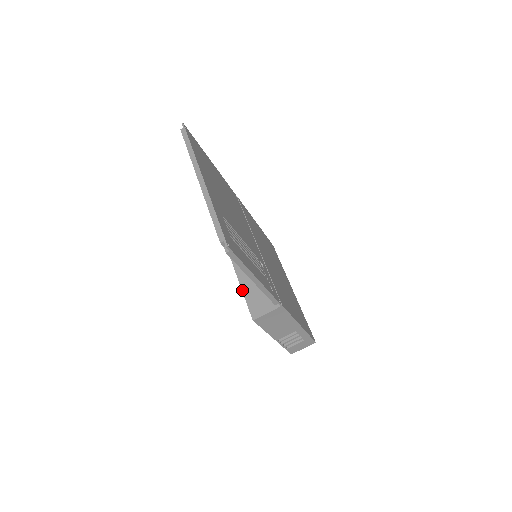
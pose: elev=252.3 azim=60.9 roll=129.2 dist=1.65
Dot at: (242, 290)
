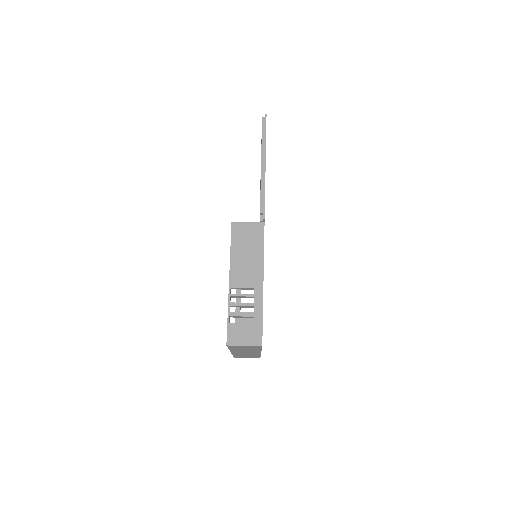
Dot at: occluded
